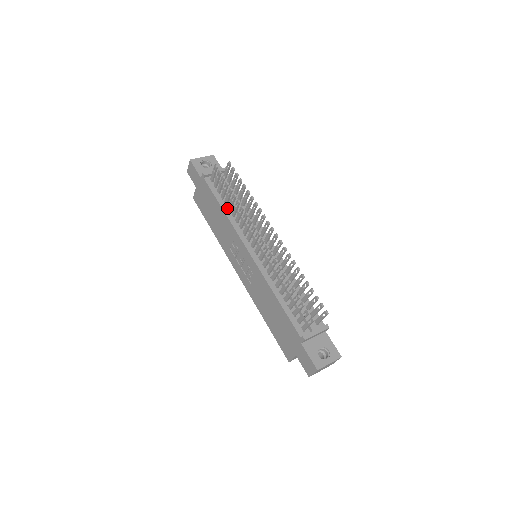
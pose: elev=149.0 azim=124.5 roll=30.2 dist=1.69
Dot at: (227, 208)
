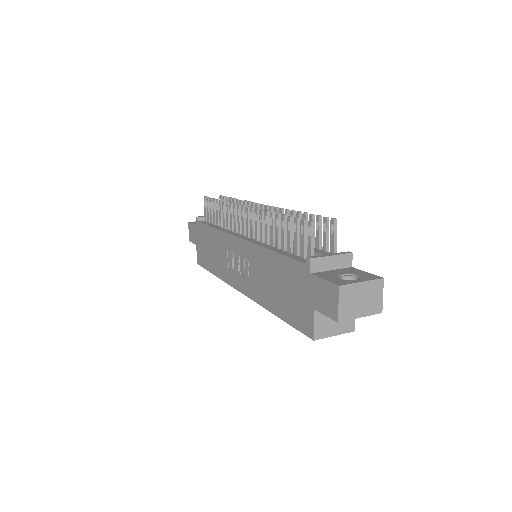
Dot at: (219, 227)
